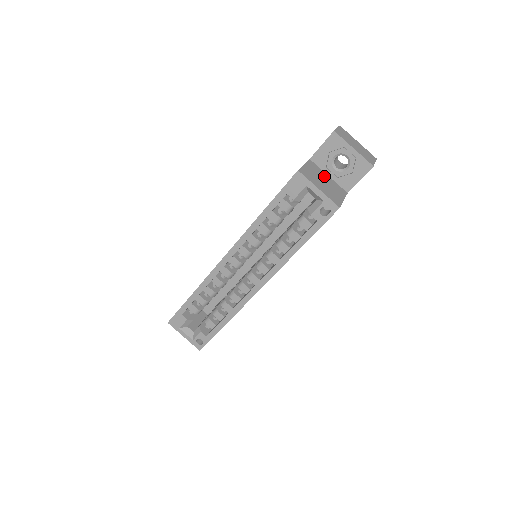
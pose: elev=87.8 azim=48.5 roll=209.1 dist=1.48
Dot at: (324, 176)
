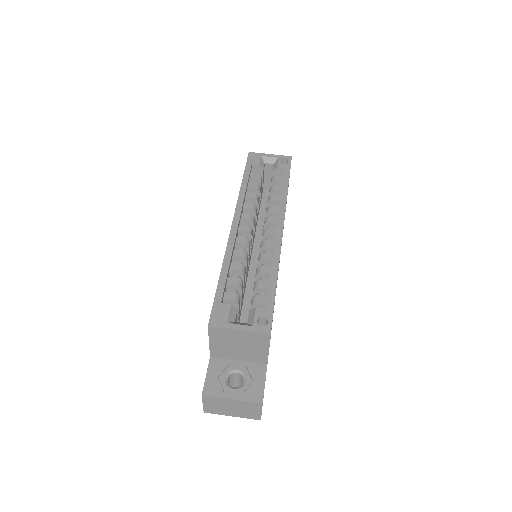
Dot at: occluded
